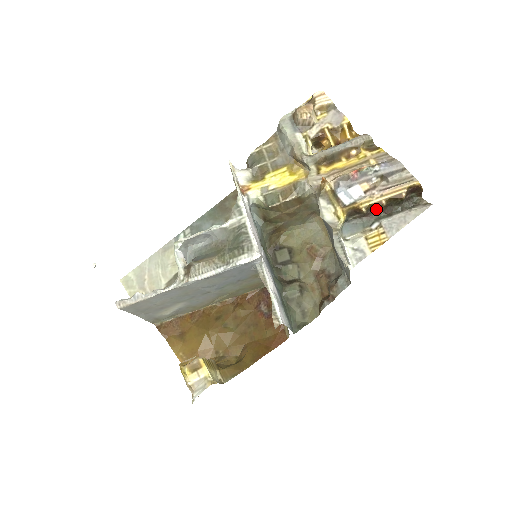
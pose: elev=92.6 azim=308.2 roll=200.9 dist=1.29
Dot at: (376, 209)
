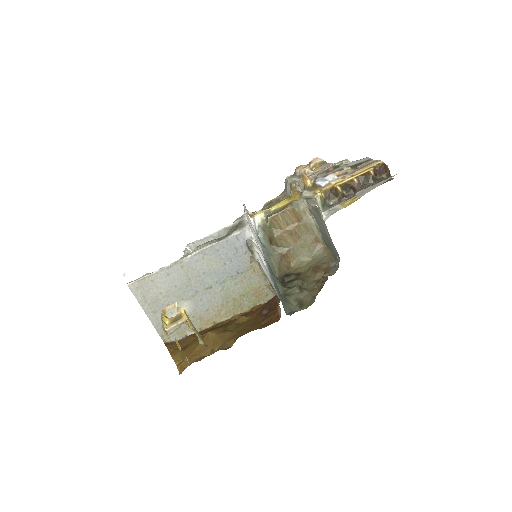
Dot at: (352, 191)
